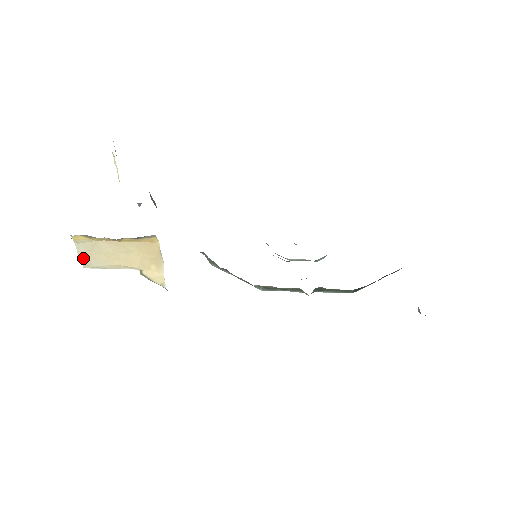
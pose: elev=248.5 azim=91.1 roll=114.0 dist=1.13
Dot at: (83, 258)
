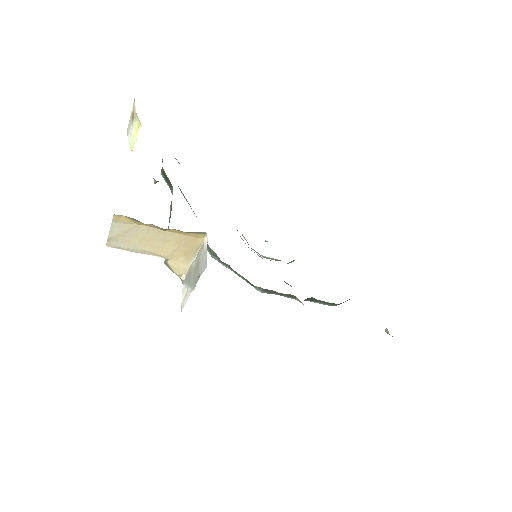
Dot at: (112, 237)
